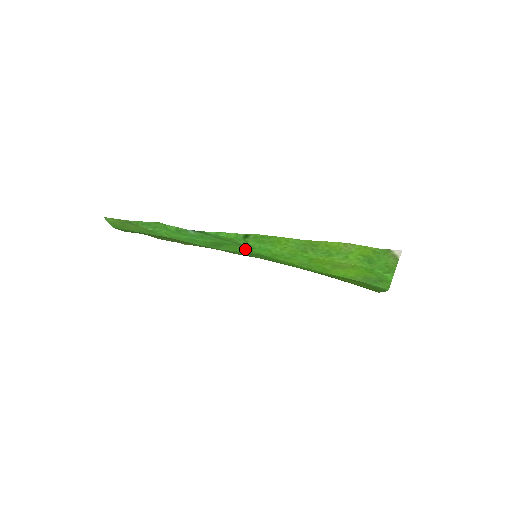
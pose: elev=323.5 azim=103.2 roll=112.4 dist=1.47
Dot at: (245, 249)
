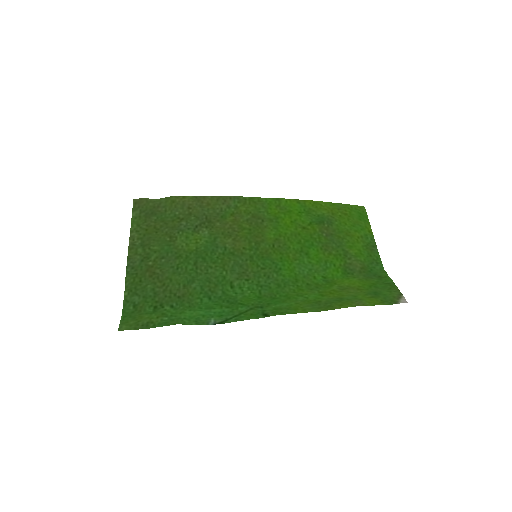
Dot at: (260, 302)
